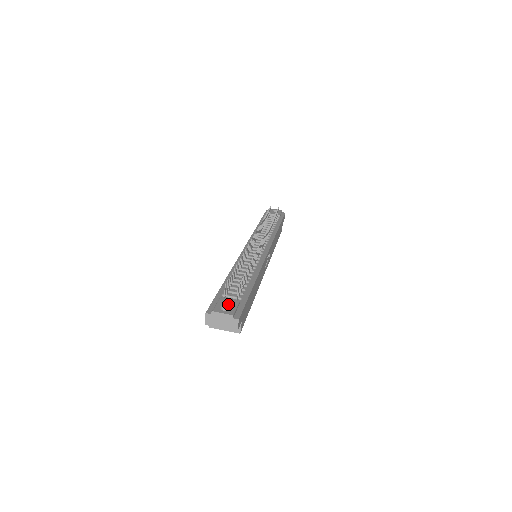
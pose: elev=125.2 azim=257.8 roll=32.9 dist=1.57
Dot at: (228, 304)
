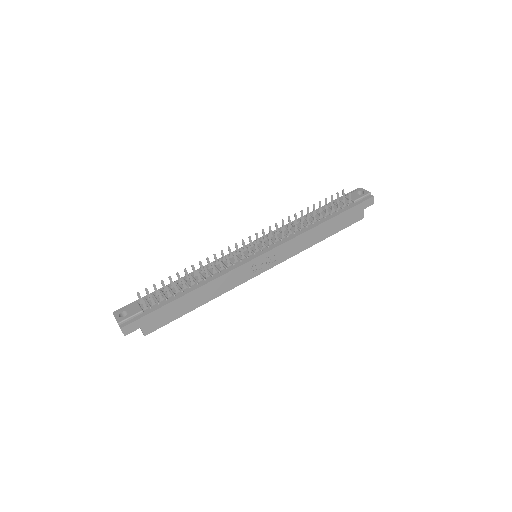
Dot at: (130, 311)
